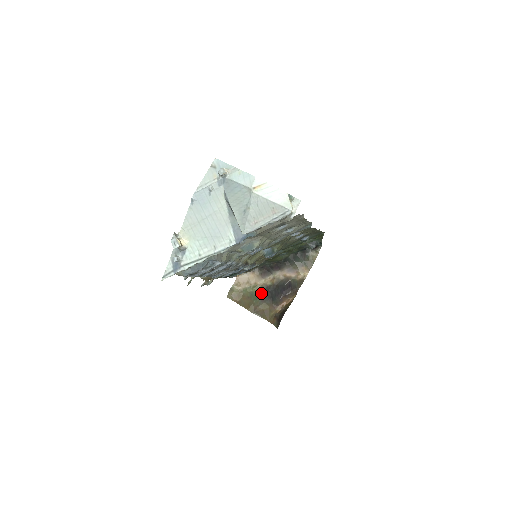
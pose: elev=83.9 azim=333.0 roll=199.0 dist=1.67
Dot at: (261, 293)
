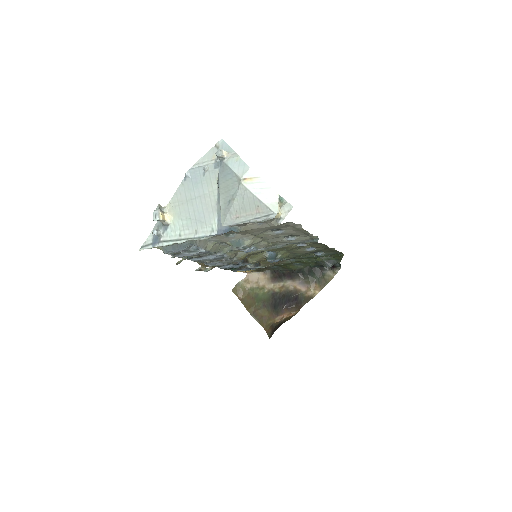
Dot at: (266, 297)
